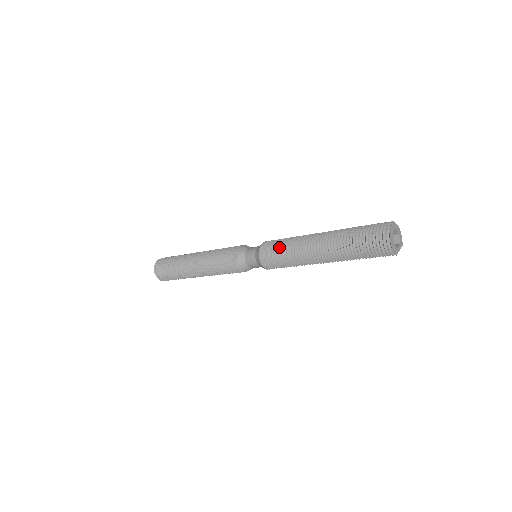
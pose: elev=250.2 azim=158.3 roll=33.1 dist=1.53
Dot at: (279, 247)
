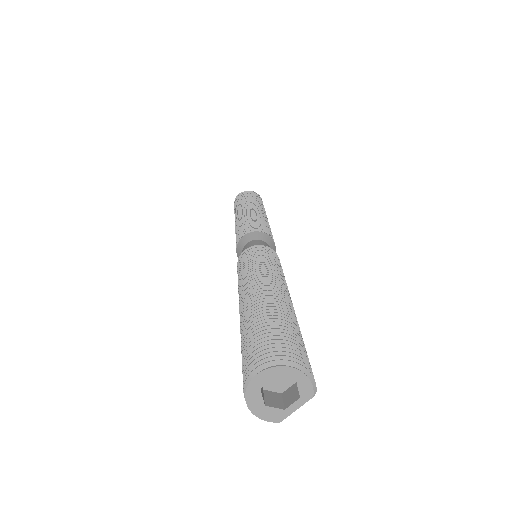
Dot at: (238, 278)
